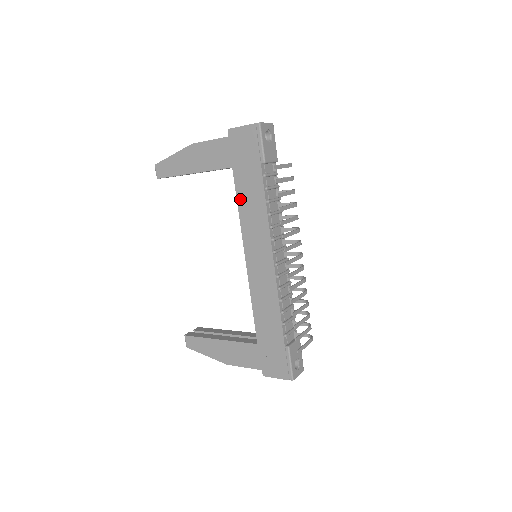
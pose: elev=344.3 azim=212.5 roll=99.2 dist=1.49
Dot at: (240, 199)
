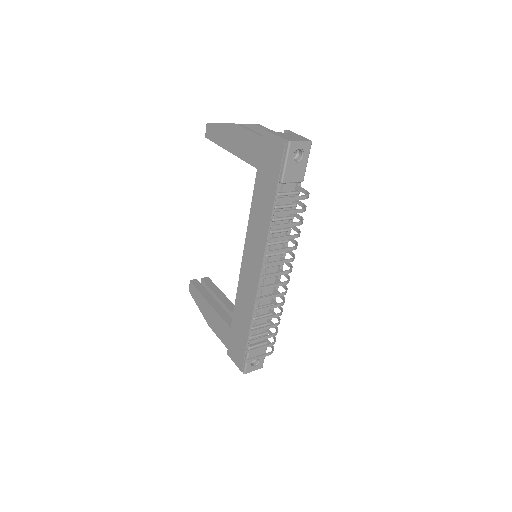
Dot at: (254, 202)
